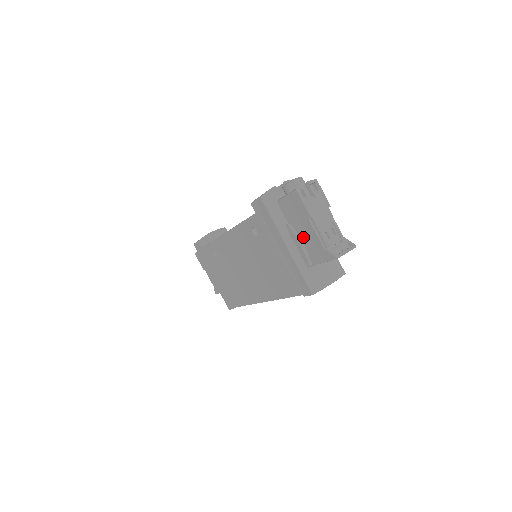
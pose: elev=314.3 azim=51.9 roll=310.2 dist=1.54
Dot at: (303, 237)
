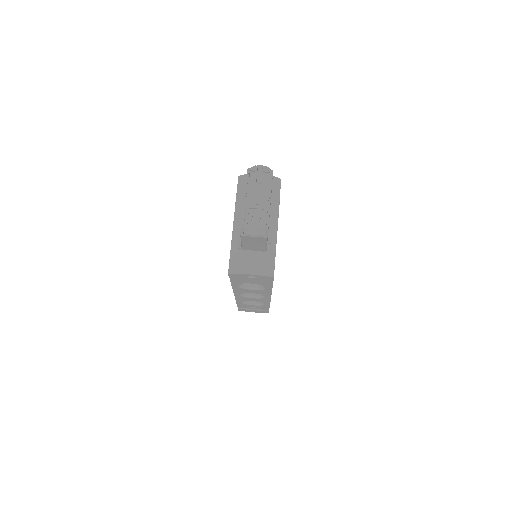
Dot at: occluded
